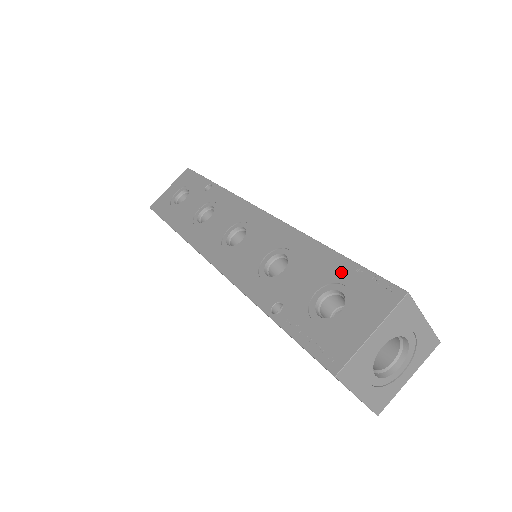
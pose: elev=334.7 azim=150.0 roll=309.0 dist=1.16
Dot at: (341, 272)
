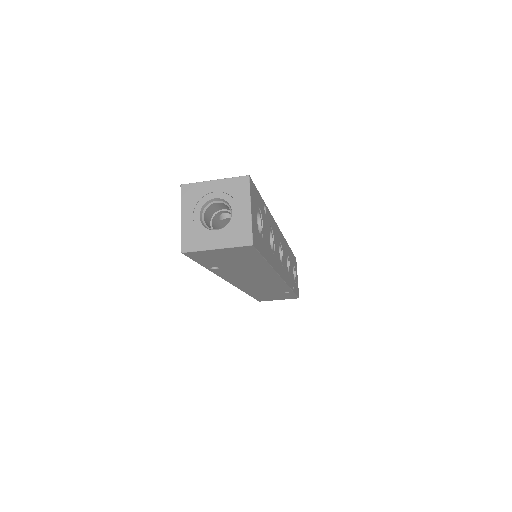
Dot at: occluded
